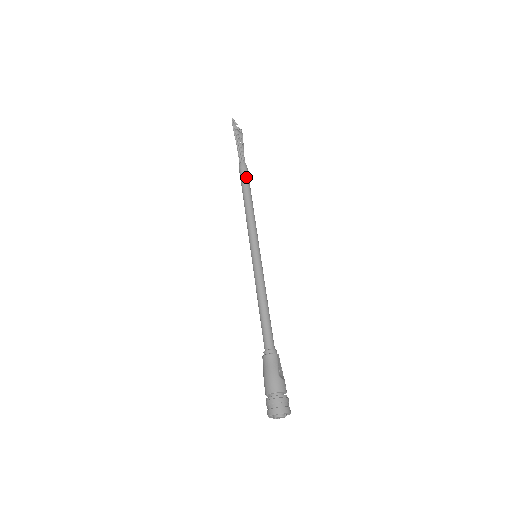
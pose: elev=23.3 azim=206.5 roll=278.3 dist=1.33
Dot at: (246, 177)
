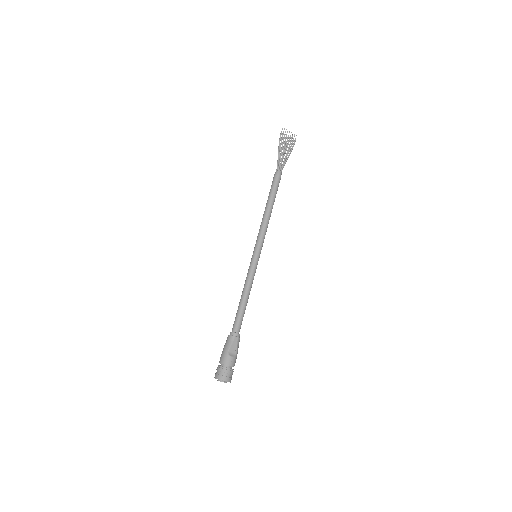
Dot at: (274, 185)
